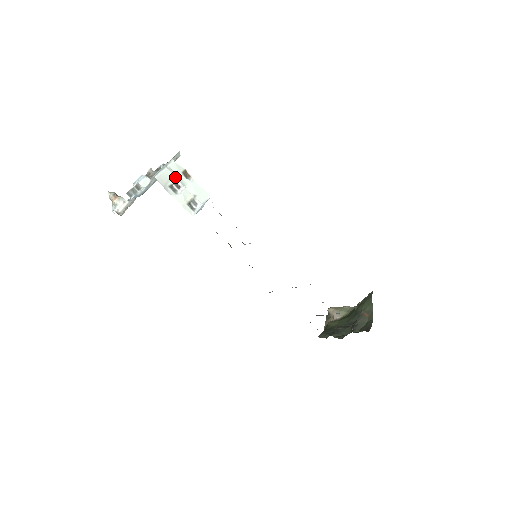
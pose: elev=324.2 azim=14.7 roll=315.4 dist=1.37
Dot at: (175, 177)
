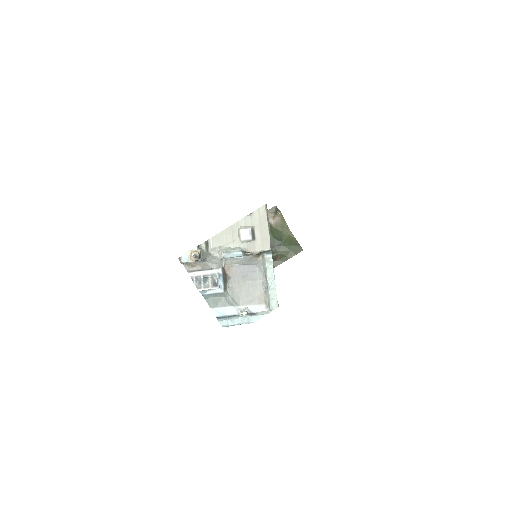
Dot at: occluded
